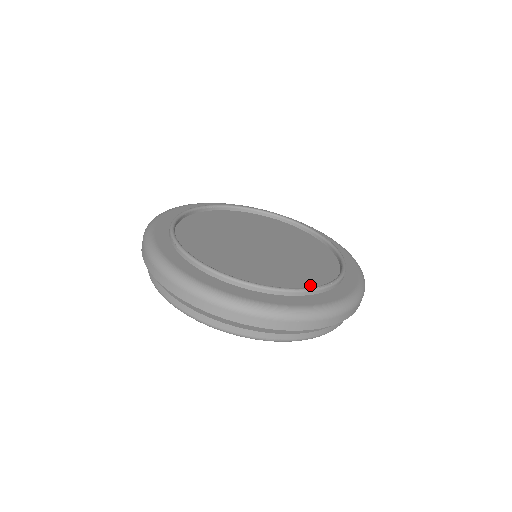
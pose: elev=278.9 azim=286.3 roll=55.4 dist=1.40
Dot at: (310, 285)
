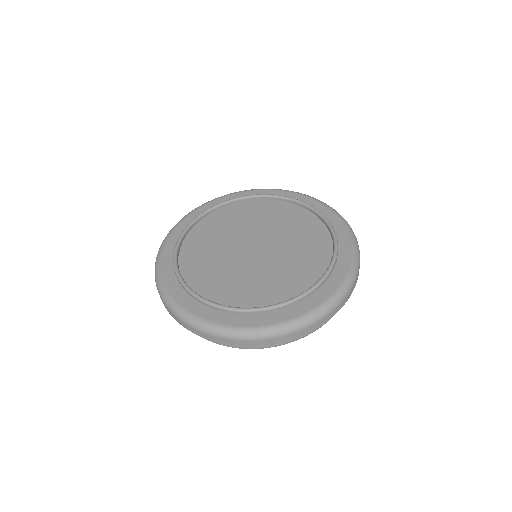
Dot at: (310, 280)
